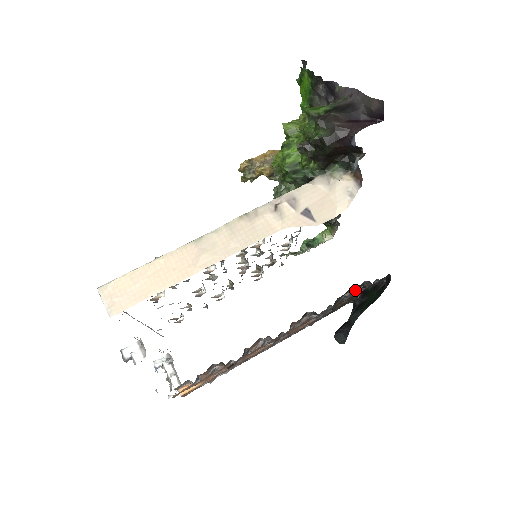
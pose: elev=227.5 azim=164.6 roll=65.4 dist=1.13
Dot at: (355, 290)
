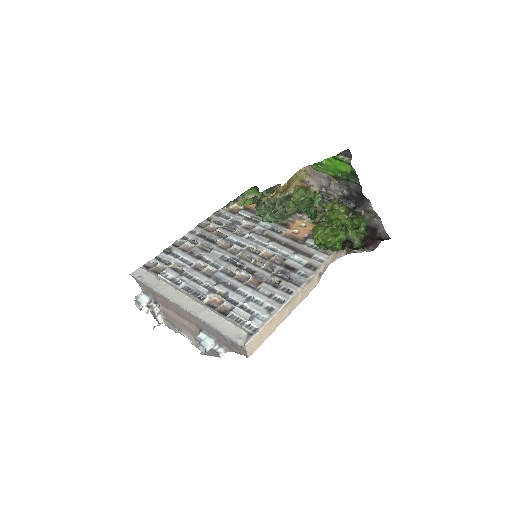
Dot at: occluded
